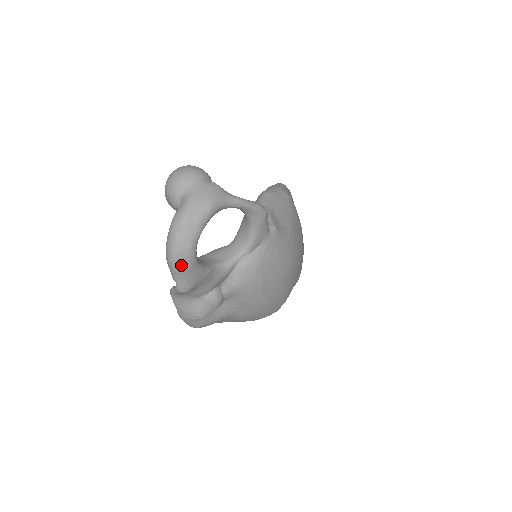
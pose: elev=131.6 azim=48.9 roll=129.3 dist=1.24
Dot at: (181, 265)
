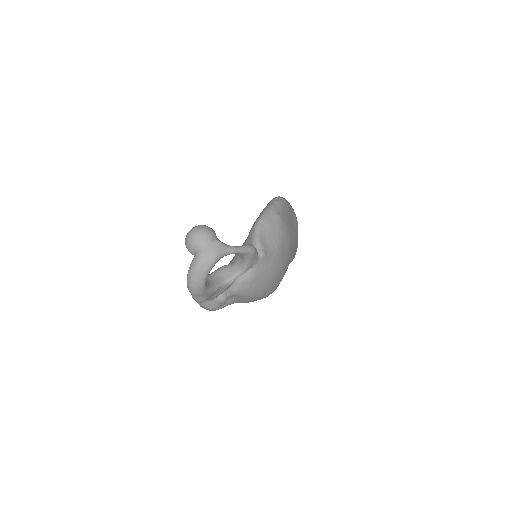
Dot at: (196, 292)
